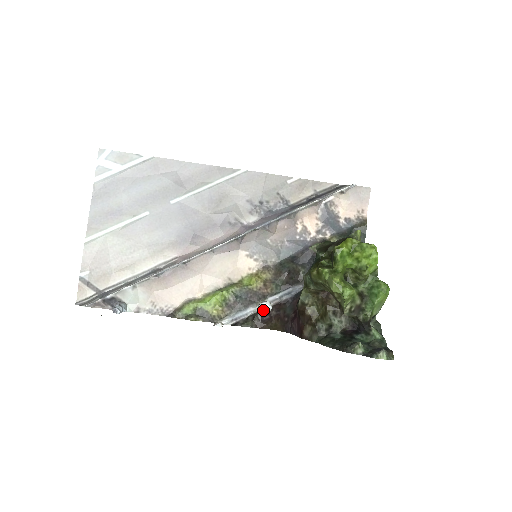
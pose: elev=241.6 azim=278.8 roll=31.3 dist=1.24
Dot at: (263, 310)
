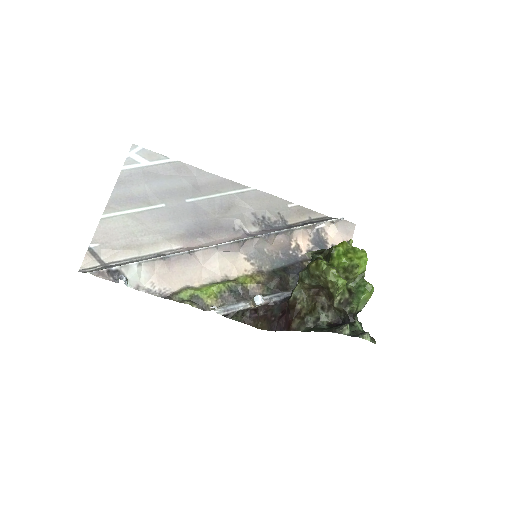
Dot at: (257, 302)
